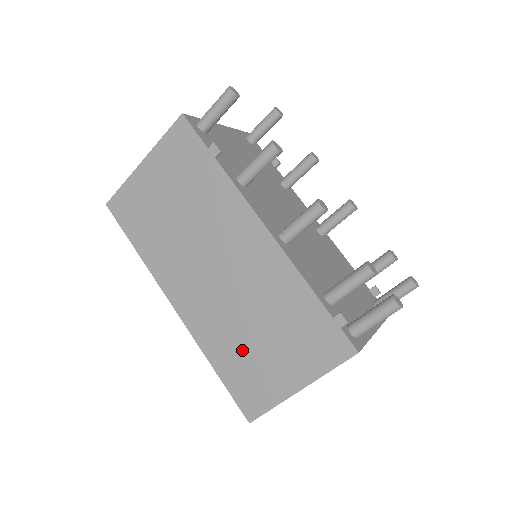
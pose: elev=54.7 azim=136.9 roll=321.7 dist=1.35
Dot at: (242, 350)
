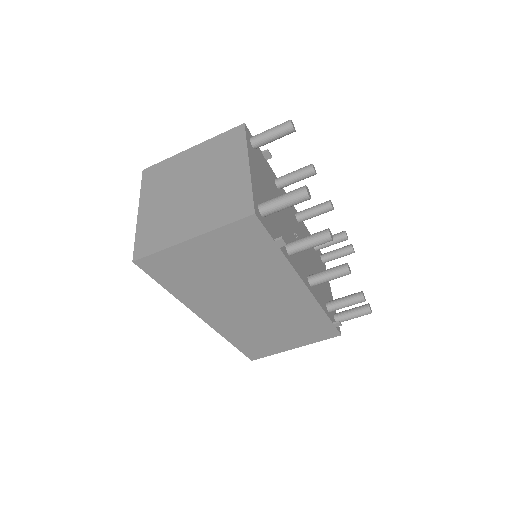
Dot at: (260, 337)
